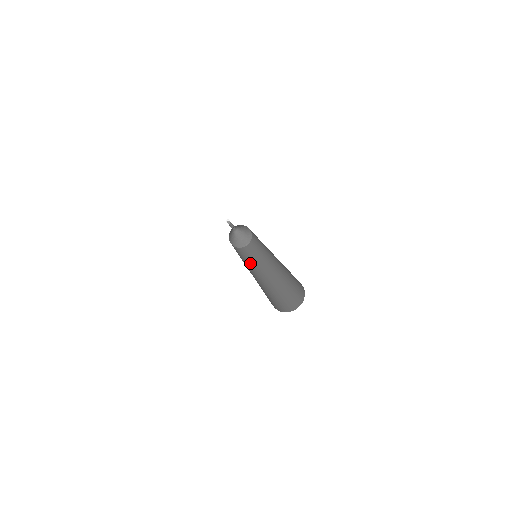
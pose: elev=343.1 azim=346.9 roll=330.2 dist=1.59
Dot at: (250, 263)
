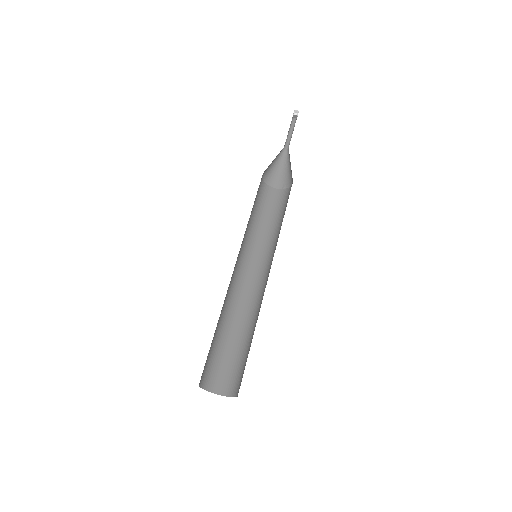
Dot at: (259, 244)
